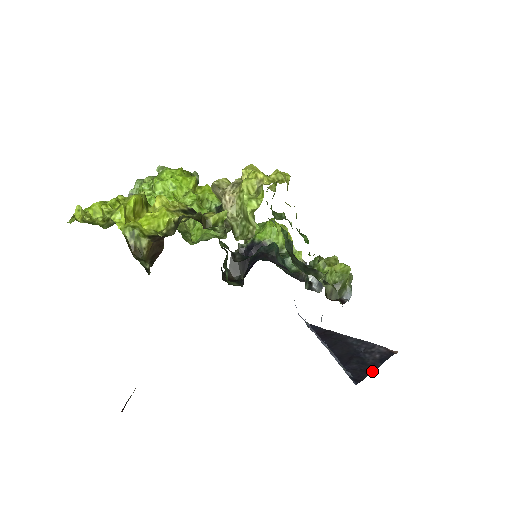
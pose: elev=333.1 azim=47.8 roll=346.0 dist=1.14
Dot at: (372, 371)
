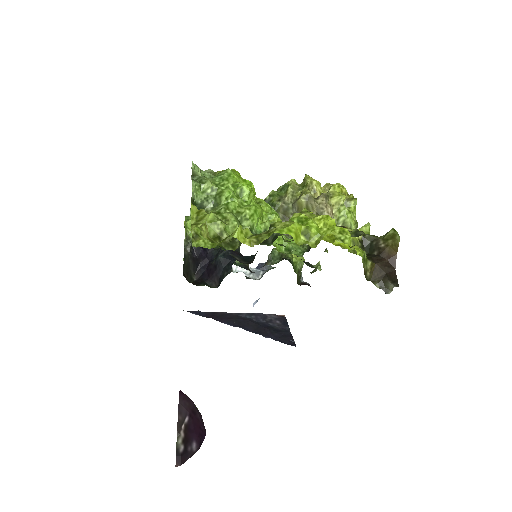
Dot at: (291, 334)
